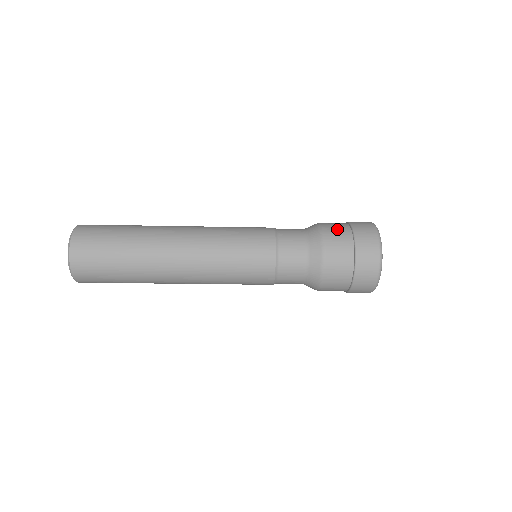
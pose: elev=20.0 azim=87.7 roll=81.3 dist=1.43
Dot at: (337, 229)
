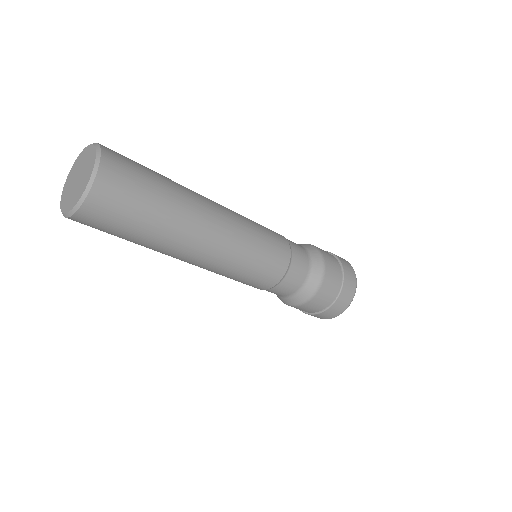
Dot at: occluded
